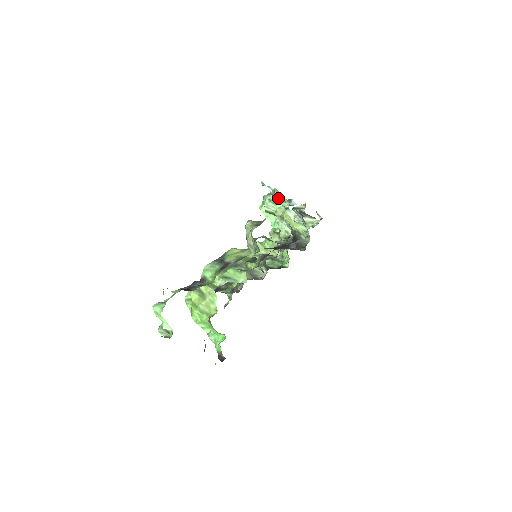
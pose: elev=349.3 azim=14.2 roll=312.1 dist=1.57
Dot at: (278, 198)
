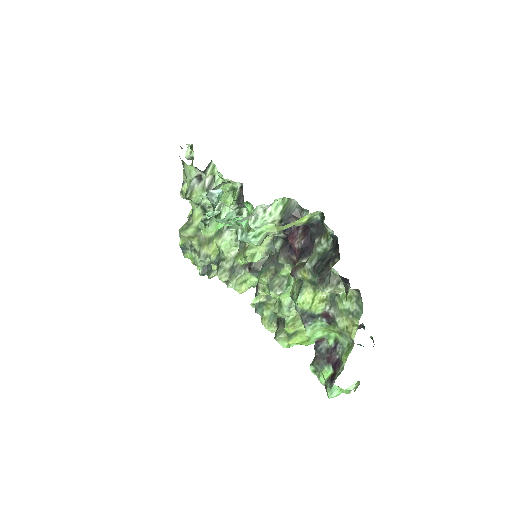
Dot at: occluded
